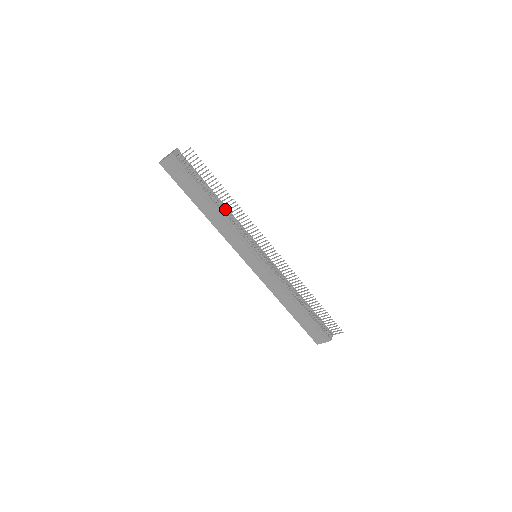
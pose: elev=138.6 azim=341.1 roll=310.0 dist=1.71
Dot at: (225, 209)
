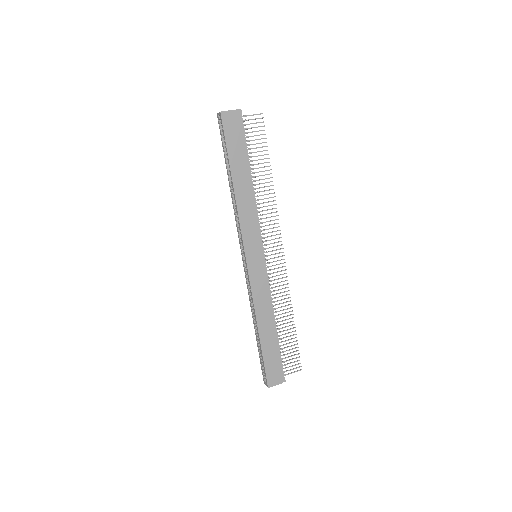
Dot at: occluded
